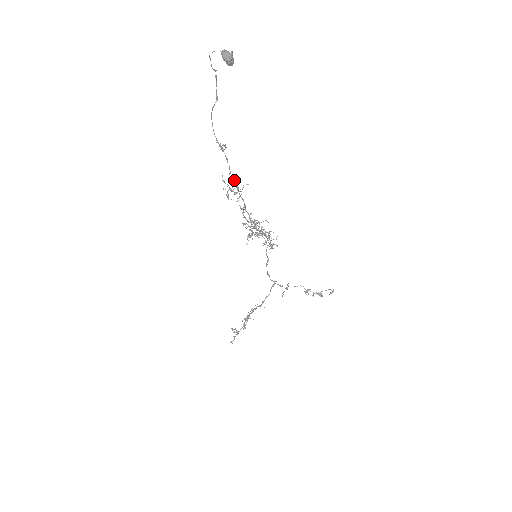
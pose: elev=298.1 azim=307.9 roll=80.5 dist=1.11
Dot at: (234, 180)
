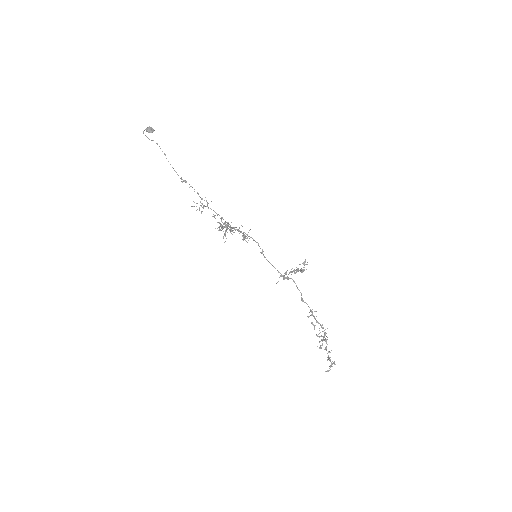
Dot at: occluded
